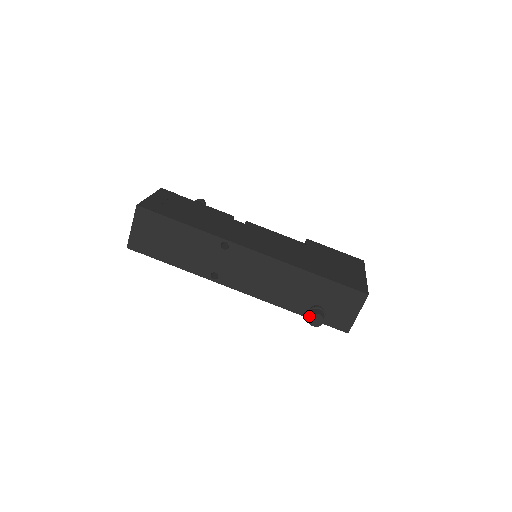
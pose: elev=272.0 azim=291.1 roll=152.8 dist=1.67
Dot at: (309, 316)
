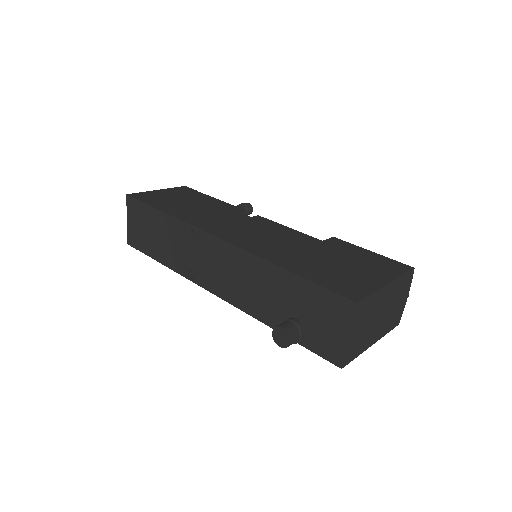
Dot at: occluded
